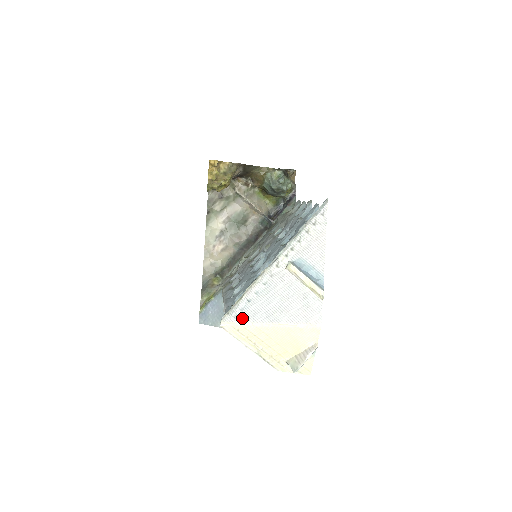
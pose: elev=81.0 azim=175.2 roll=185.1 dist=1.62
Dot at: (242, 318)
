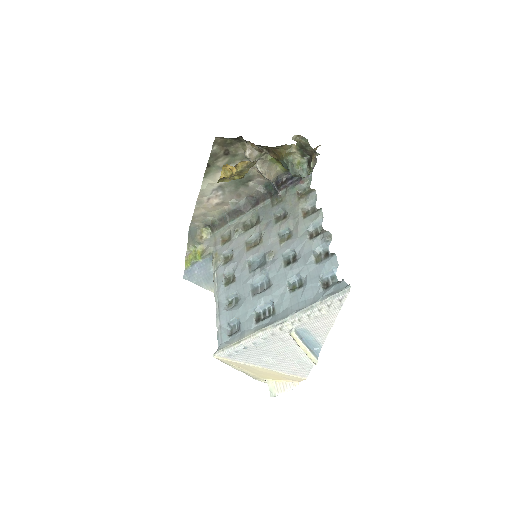
Dot at: (236, 358)
